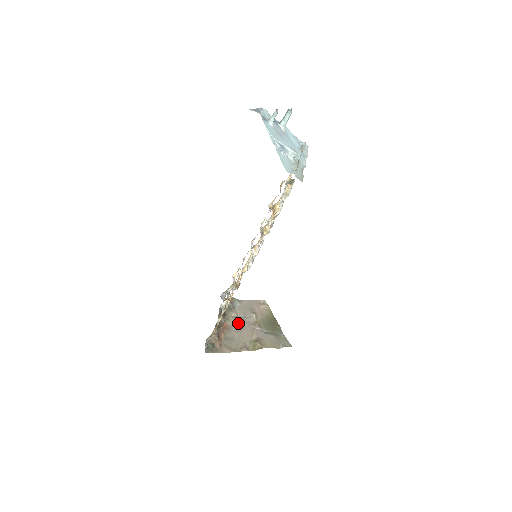
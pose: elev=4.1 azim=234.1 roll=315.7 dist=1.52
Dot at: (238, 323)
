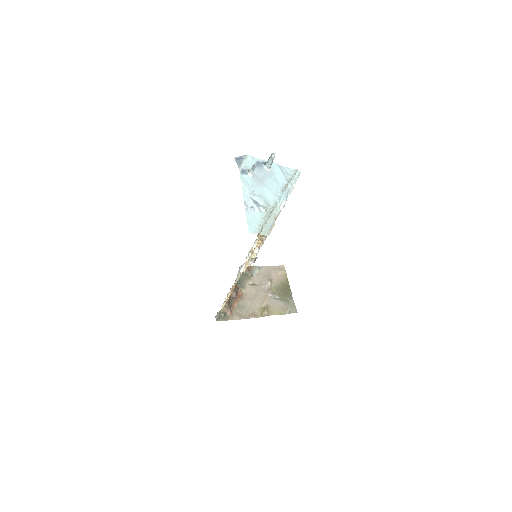
Dot at: (253, 290)
